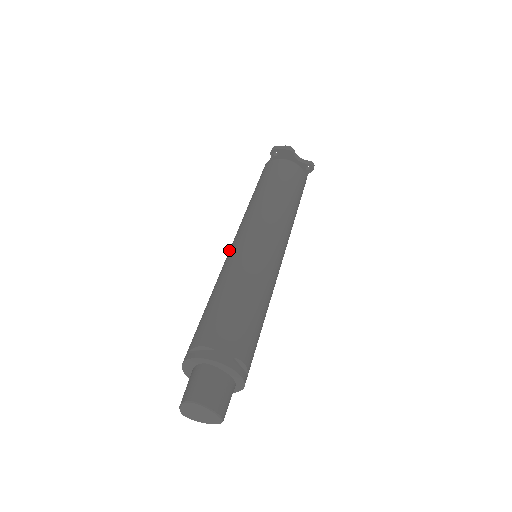
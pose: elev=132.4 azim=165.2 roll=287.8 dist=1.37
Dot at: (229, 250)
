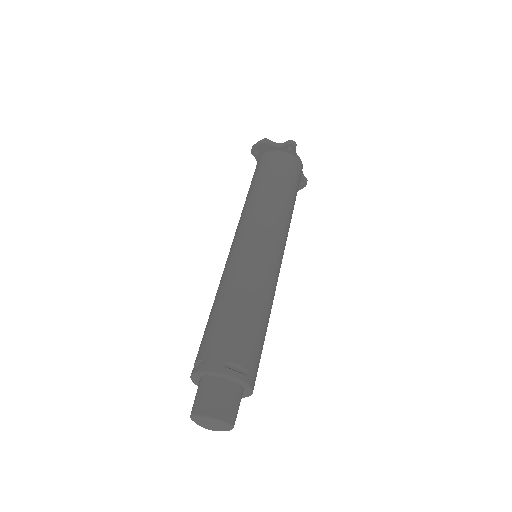
Dot at: occluded
